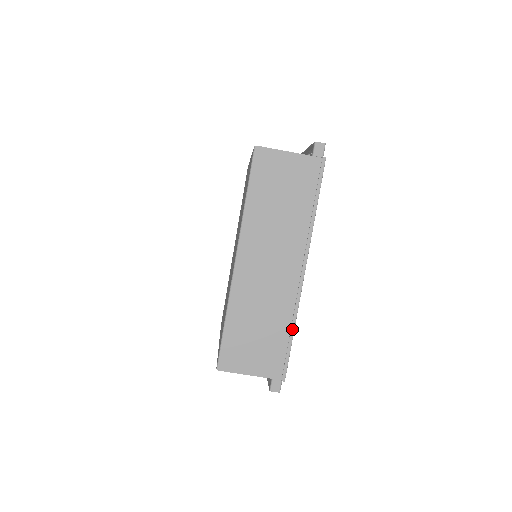
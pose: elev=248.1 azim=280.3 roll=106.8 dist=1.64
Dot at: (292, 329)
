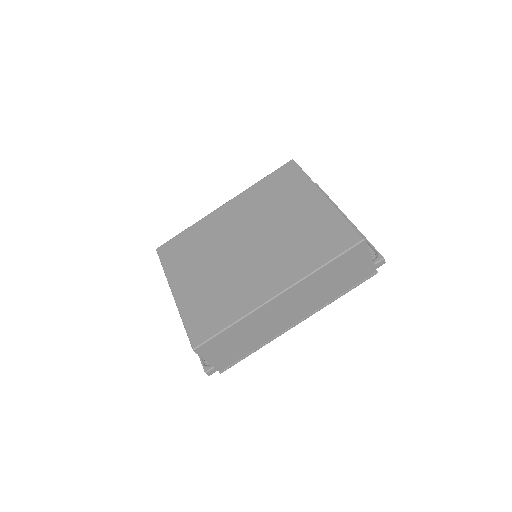
Dot at: (258, 349)
